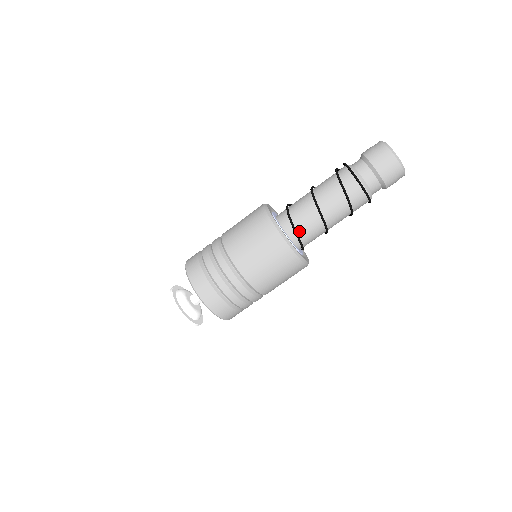
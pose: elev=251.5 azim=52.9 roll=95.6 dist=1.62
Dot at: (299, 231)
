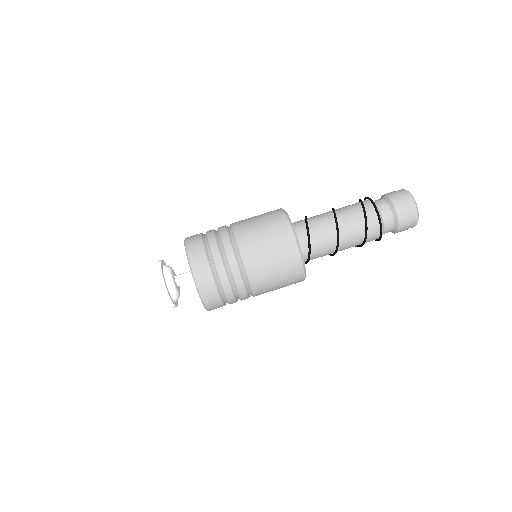
Dot at: (312, 253)
